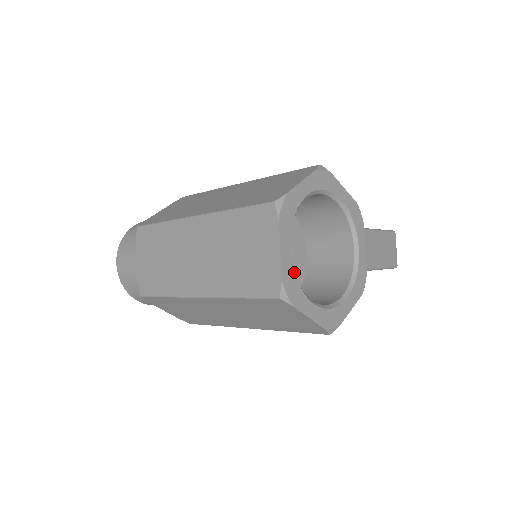
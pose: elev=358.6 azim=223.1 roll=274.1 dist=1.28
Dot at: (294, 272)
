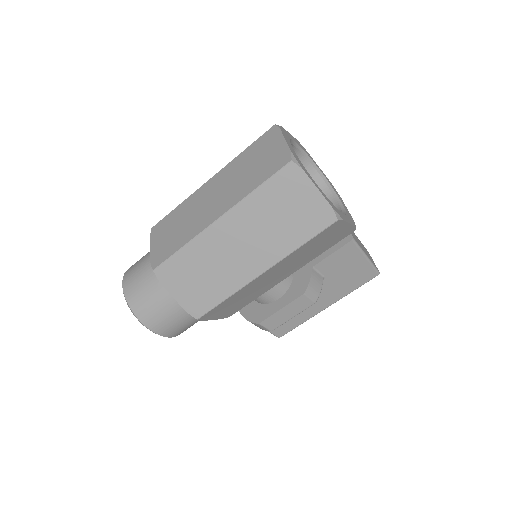
Dot at: (298, 158)
